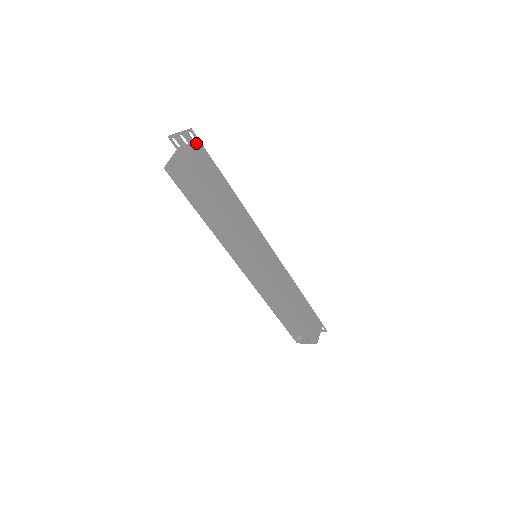
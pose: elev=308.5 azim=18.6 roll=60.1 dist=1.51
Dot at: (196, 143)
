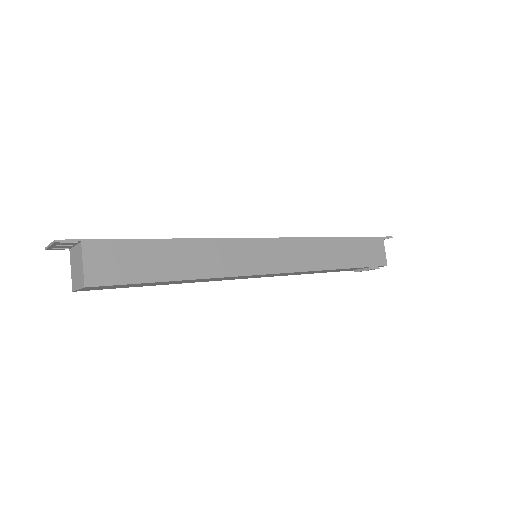
Dot at: (78, 243)
